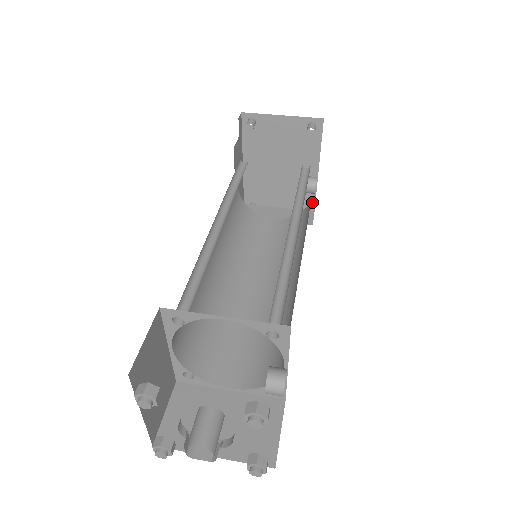
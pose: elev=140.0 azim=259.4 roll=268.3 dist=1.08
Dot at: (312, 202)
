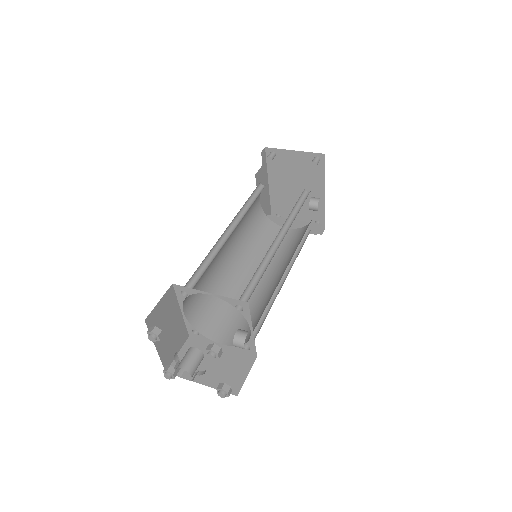
Dot at: (322, 217)
